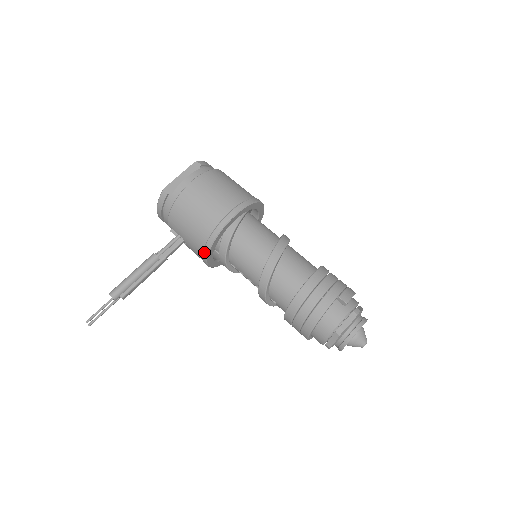
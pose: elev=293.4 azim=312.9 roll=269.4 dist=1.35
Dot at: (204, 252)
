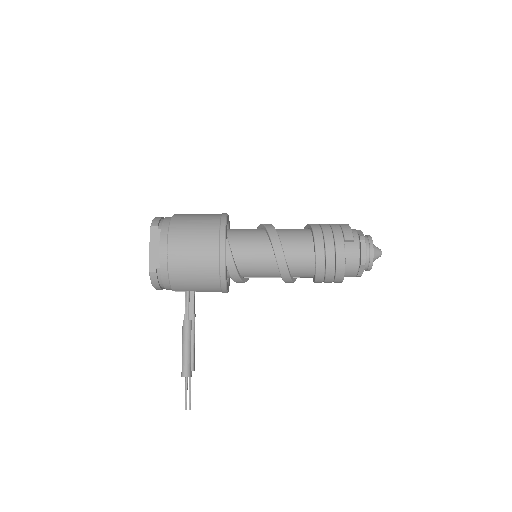
Dot at: (222, 289)
